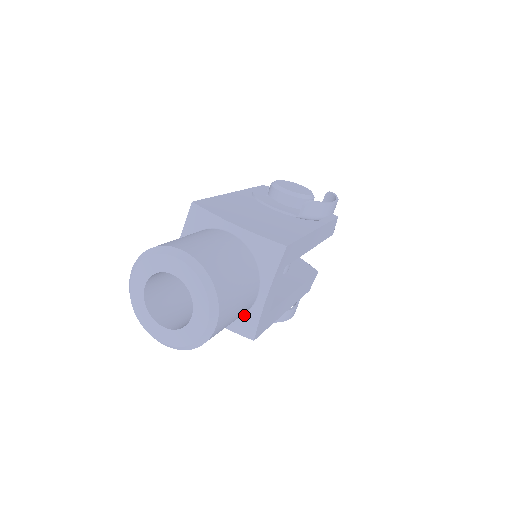
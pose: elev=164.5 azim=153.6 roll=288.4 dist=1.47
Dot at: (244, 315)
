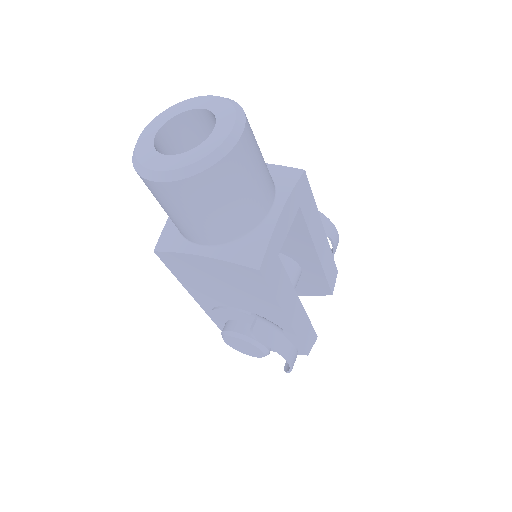
Dot at: (252, 234)
